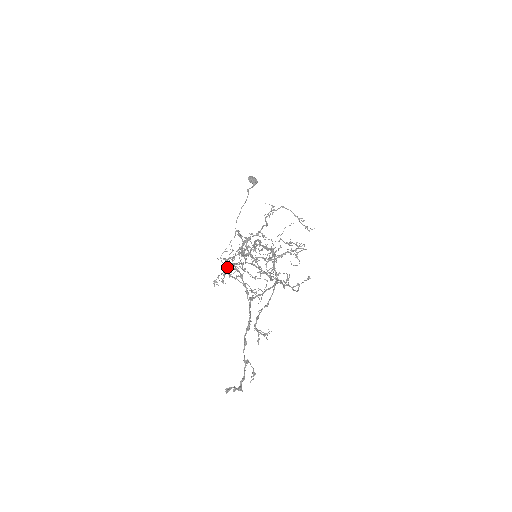
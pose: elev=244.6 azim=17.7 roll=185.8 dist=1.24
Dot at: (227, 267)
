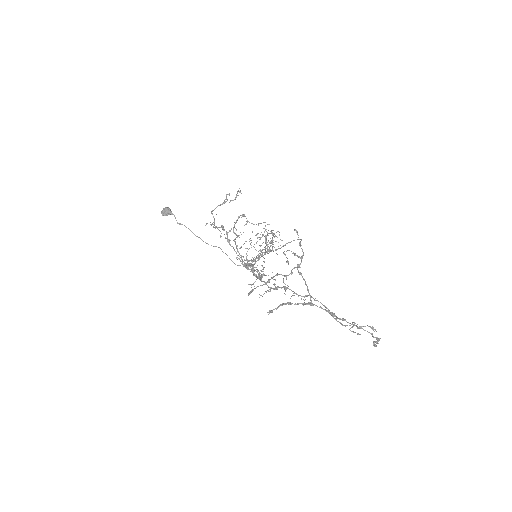
Dot at: (248, 265)
